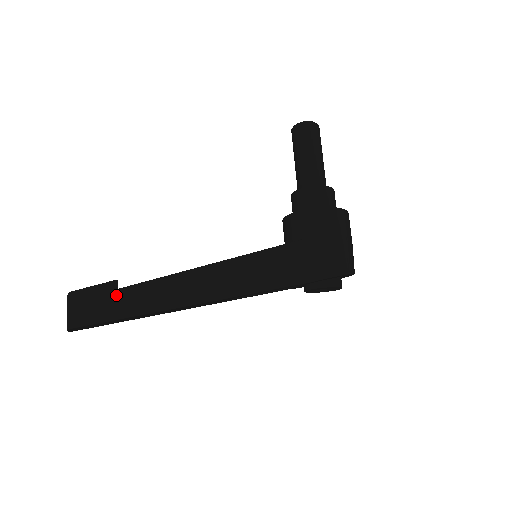
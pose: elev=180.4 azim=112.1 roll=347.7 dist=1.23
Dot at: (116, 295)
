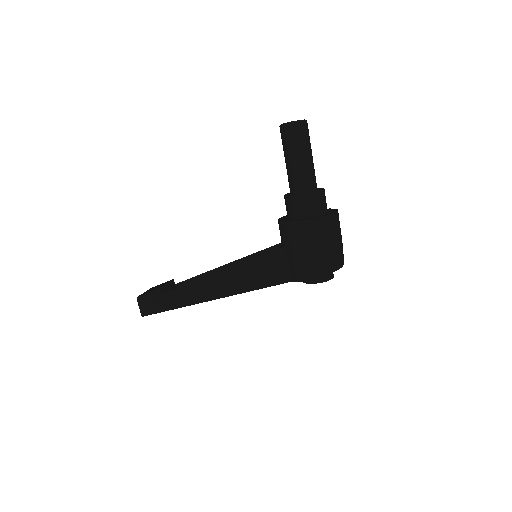
Dot at: (160, 298)
